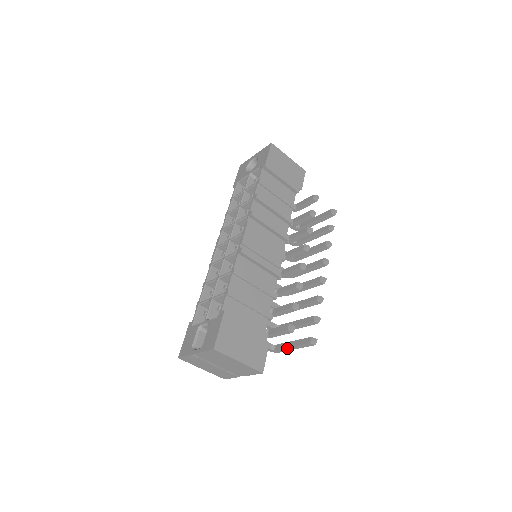
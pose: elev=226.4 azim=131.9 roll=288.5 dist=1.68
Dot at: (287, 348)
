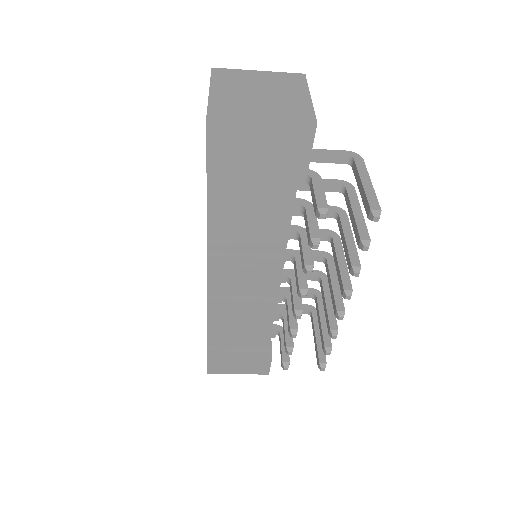
Dot at: occluded
